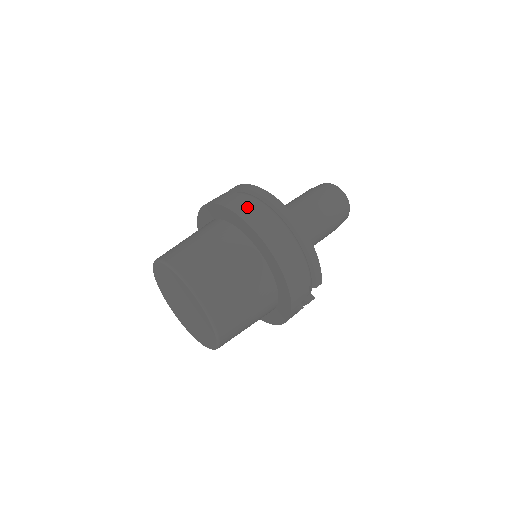
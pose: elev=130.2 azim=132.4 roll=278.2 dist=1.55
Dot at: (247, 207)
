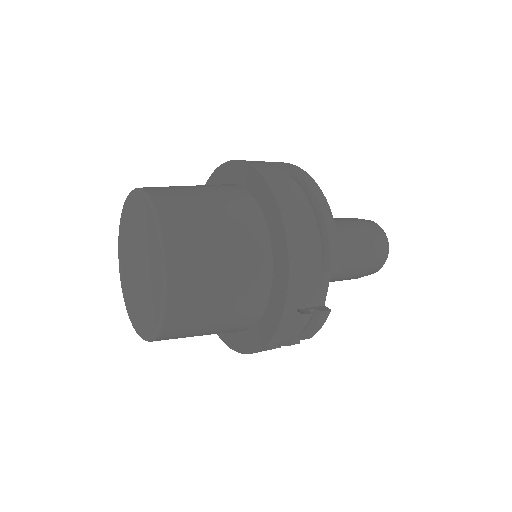
Dot at: occluded
